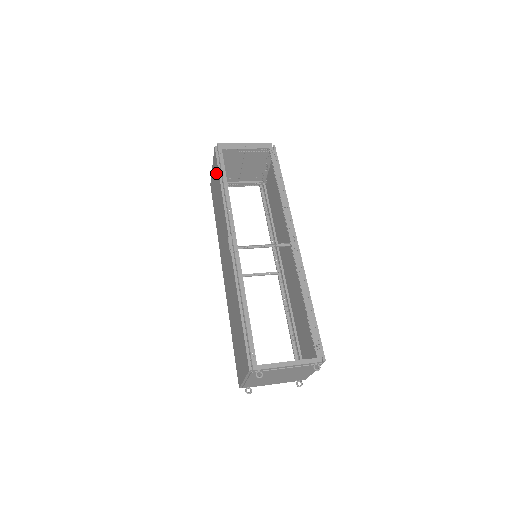
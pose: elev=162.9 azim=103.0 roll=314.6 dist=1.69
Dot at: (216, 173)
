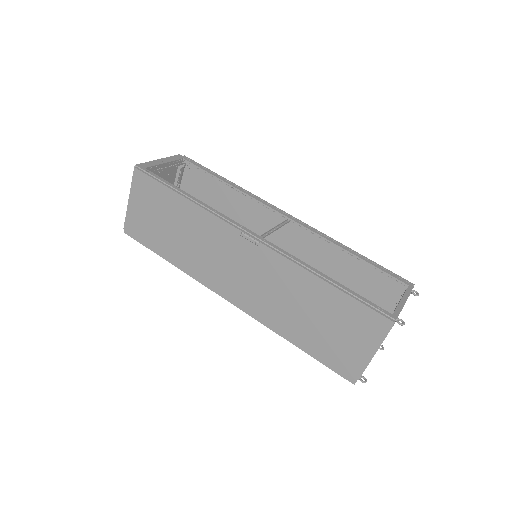
Dot at: (154, 195)
